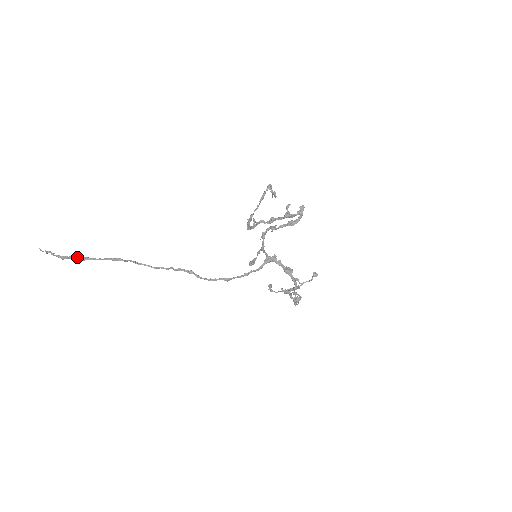
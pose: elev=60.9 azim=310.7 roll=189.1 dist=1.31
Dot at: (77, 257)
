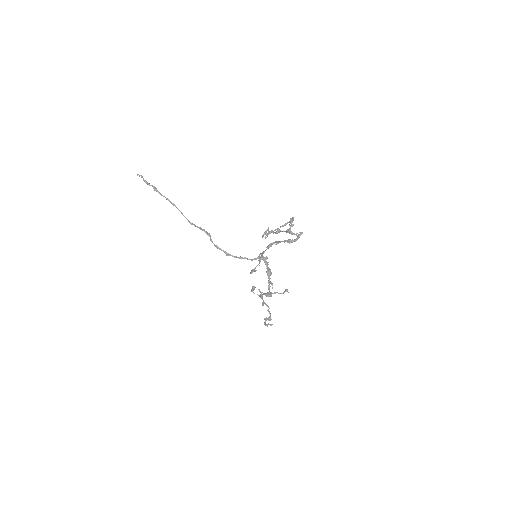
Dot at: (153, 186)
